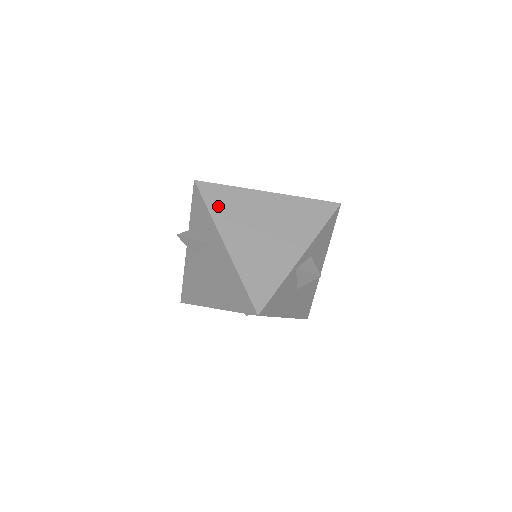
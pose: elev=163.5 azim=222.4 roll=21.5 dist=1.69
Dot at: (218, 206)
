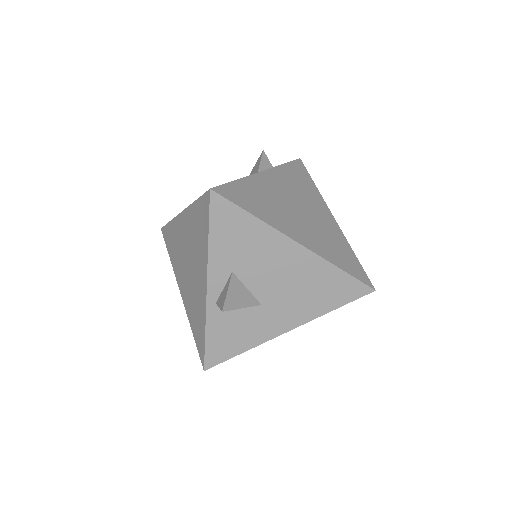
Dot at: (171, 251)
